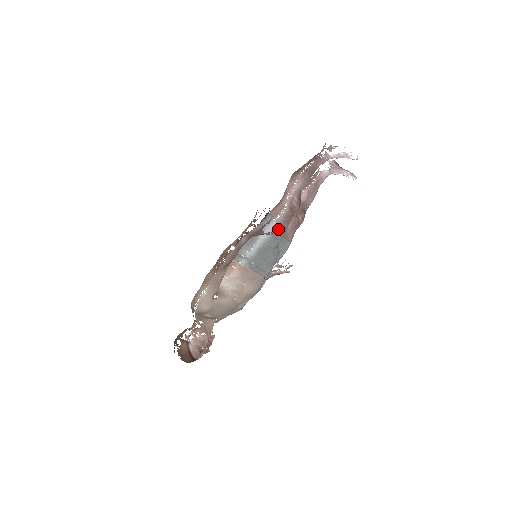
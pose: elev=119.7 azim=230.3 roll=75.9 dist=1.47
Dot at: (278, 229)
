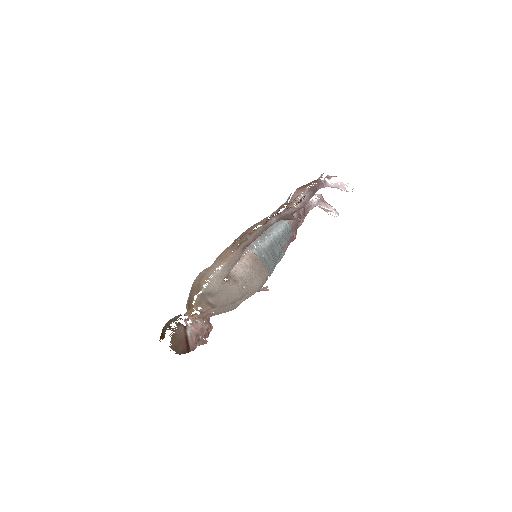
Dot at: (289, 229)
